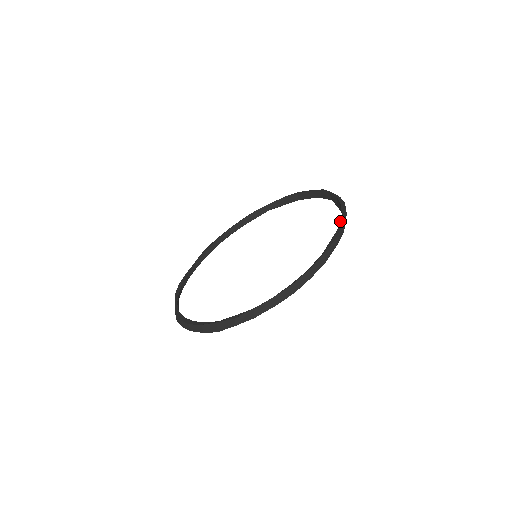
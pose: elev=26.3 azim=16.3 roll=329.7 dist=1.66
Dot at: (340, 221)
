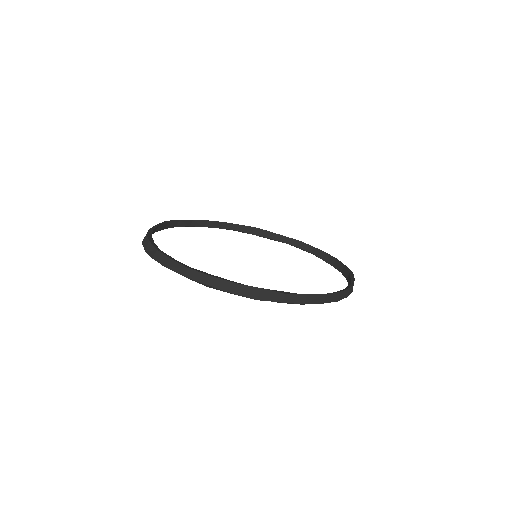
Dot at: (347, 269)
